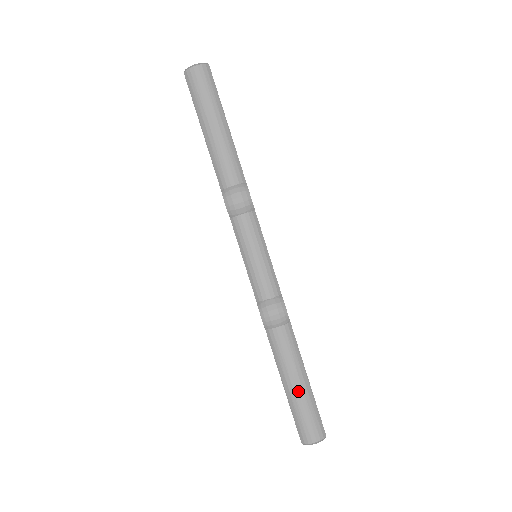
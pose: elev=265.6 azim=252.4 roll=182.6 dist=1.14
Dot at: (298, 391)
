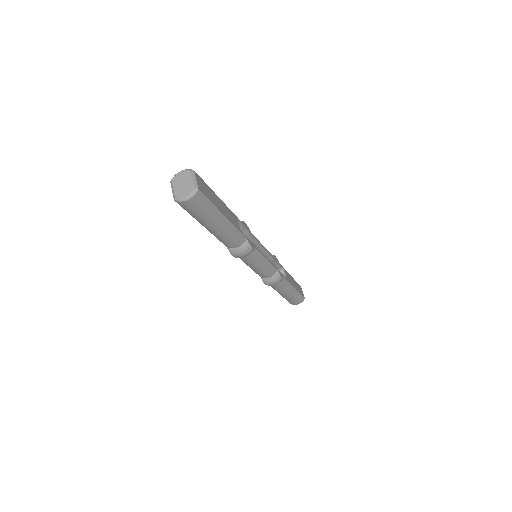
Dot at: (289, 296)
